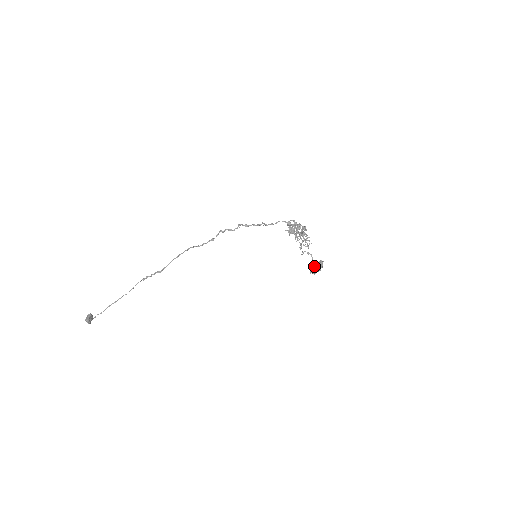
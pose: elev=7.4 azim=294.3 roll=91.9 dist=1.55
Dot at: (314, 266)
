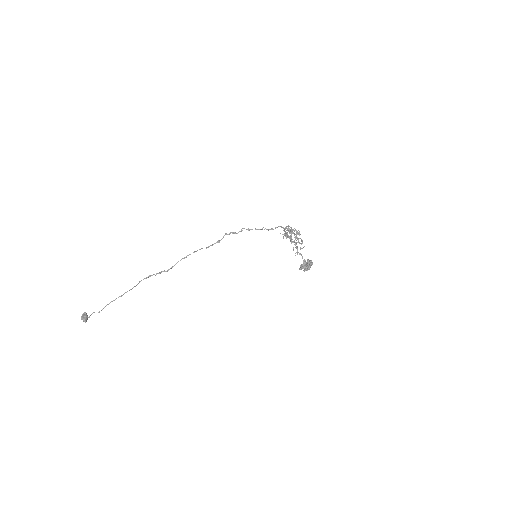
Dot at: (302, 264)
